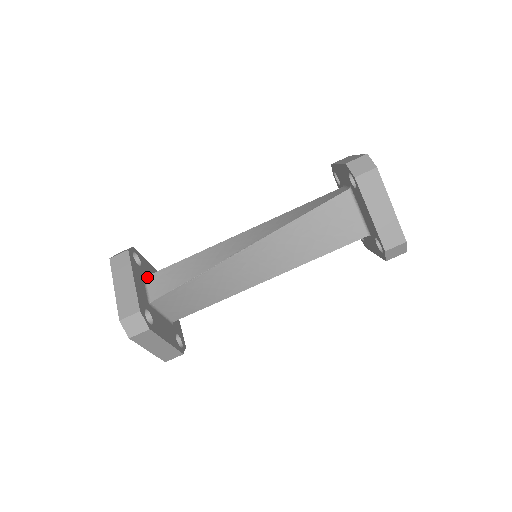
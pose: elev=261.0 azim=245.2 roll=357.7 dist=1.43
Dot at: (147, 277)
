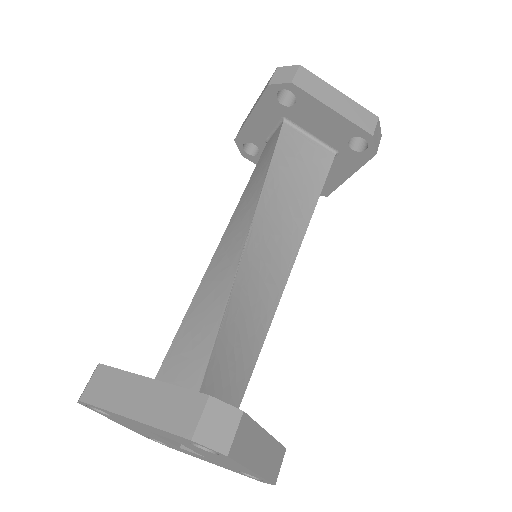
Dot at: occluded
